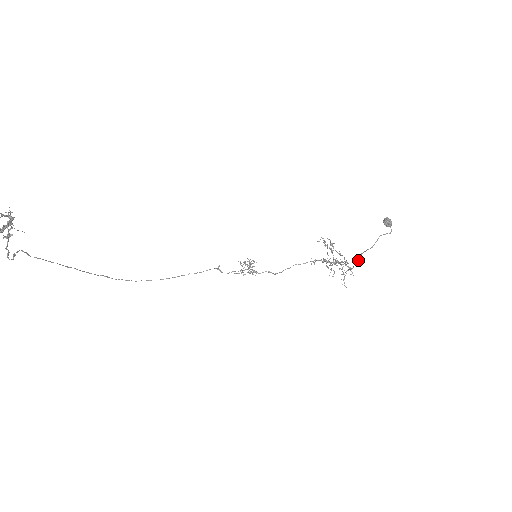
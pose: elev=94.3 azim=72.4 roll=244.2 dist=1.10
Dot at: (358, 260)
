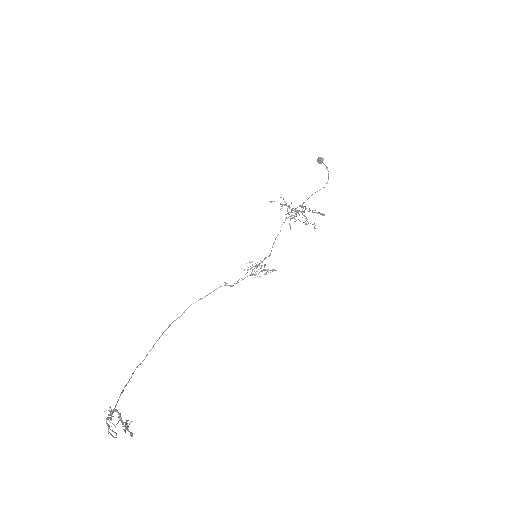
Dot at: occluded
